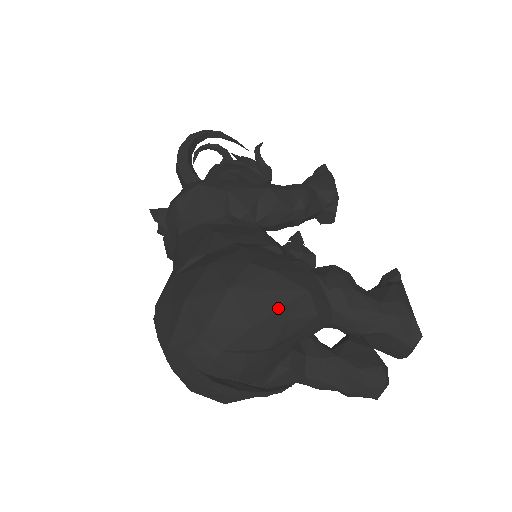
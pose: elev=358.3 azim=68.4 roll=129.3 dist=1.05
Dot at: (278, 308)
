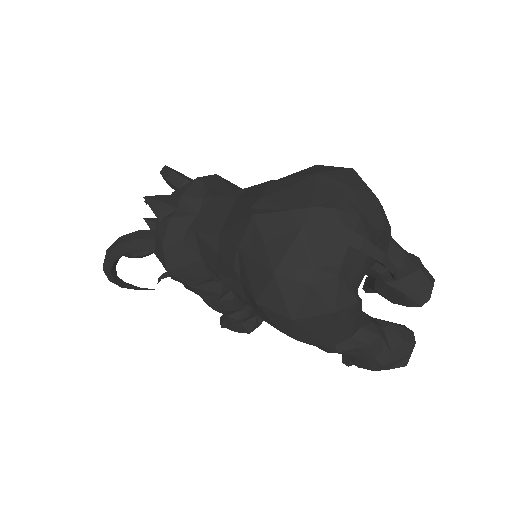
Dot at: occluded
